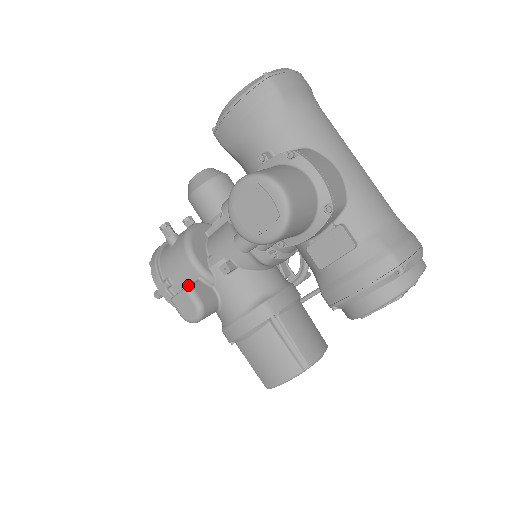
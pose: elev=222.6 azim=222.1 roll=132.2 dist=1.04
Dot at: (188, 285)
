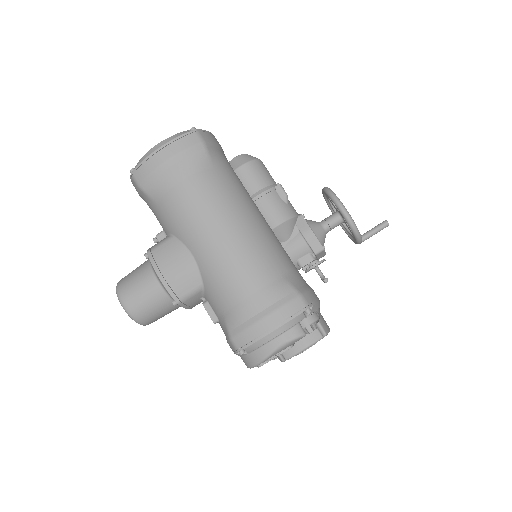
Dot at: occluded
